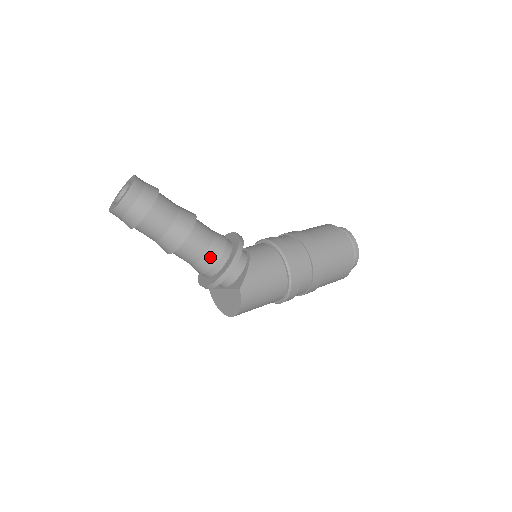
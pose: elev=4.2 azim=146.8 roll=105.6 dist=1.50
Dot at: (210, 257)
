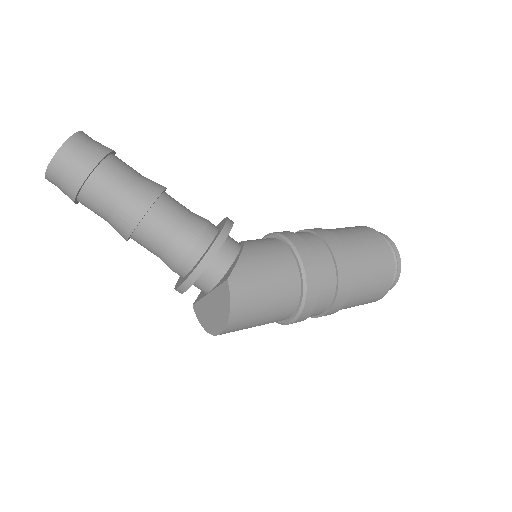
Dot at: (184, 239)
